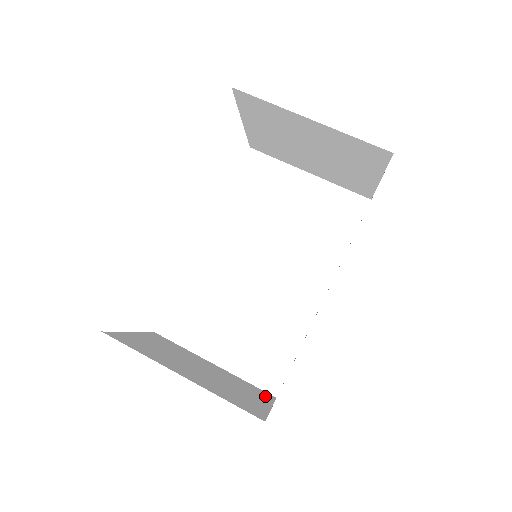
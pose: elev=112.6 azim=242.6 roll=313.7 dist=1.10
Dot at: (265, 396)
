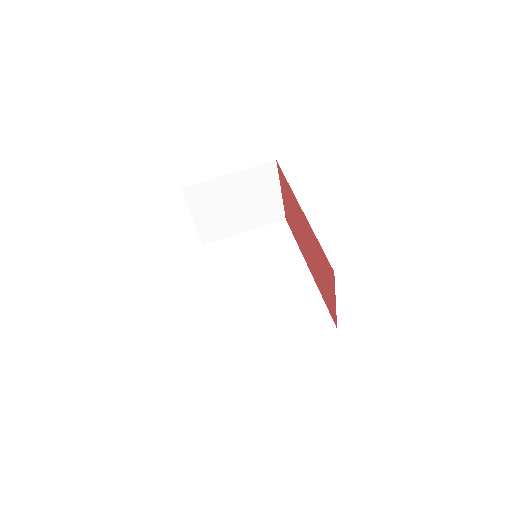
Dot at: occluded
